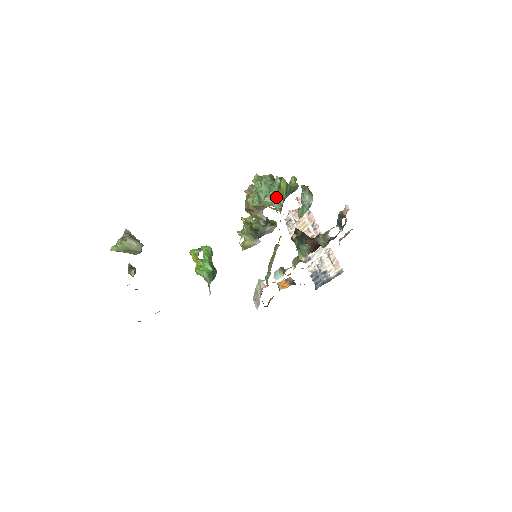
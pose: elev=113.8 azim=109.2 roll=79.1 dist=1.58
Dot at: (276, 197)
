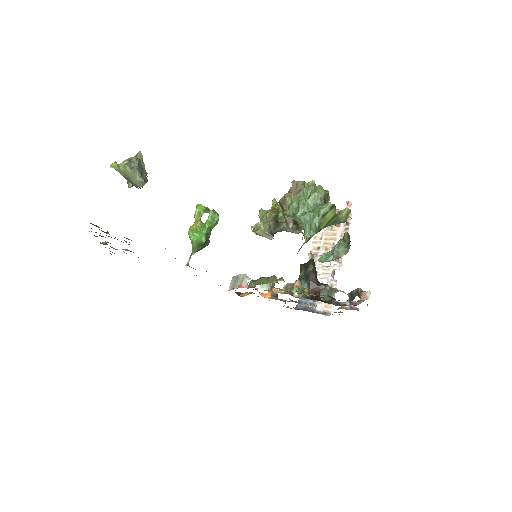
Dot at: (313, 223)
